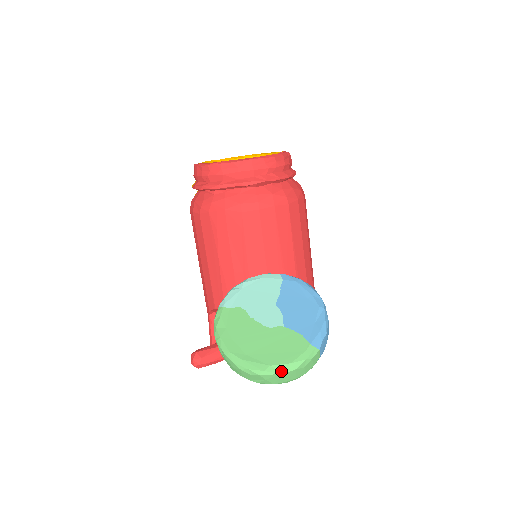
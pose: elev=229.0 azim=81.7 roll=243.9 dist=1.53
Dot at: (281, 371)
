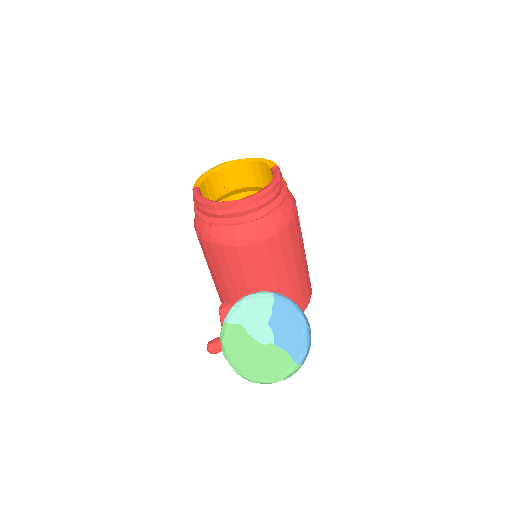
Dot at: (271, 381)
